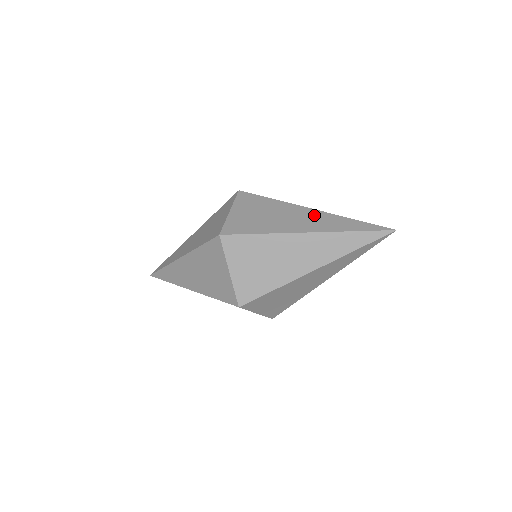
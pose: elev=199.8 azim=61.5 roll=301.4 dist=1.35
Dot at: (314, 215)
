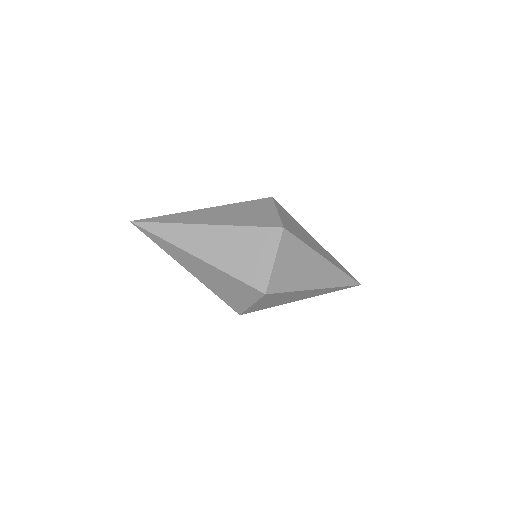
Dot at: (322, 248)
